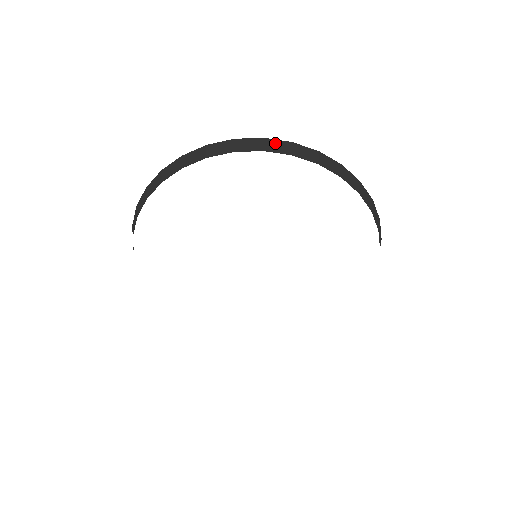
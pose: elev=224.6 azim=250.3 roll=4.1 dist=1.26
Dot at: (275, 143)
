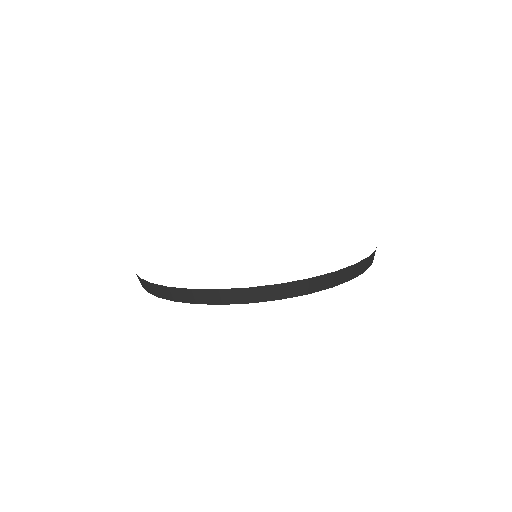
Dot at: (160, 289)
